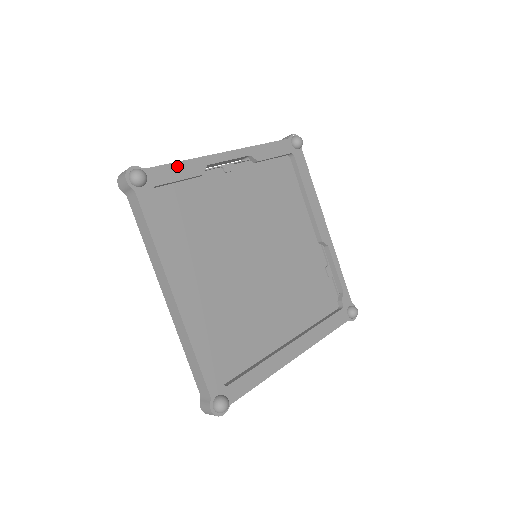
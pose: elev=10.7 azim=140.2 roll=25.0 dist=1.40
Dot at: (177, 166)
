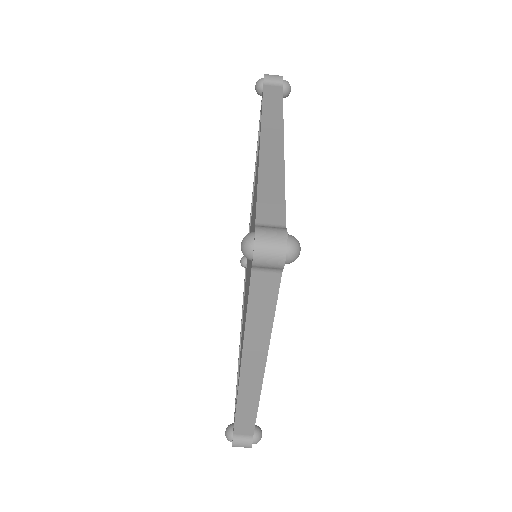
Dot at: occluded
